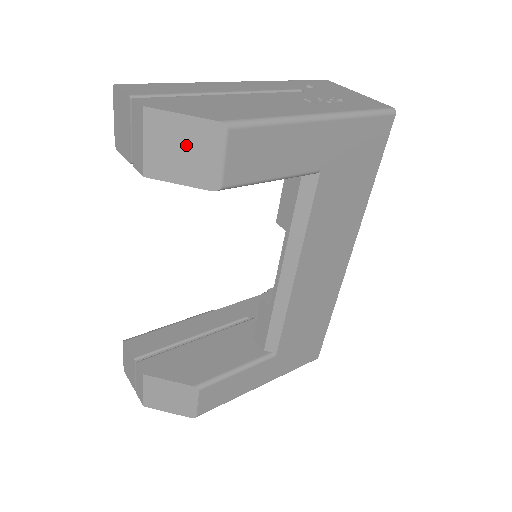
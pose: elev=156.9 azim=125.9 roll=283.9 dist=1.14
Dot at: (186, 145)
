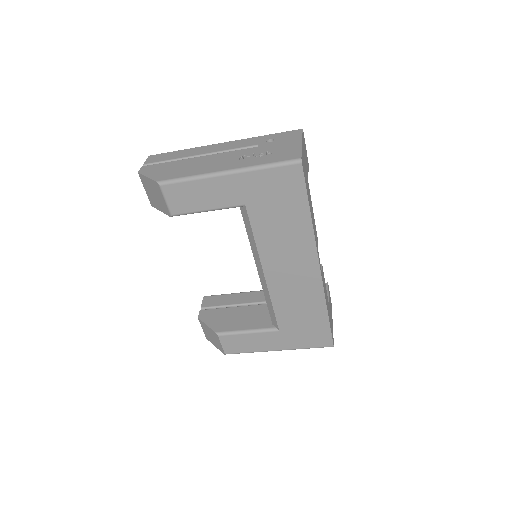
Dot at: (154, 192)
